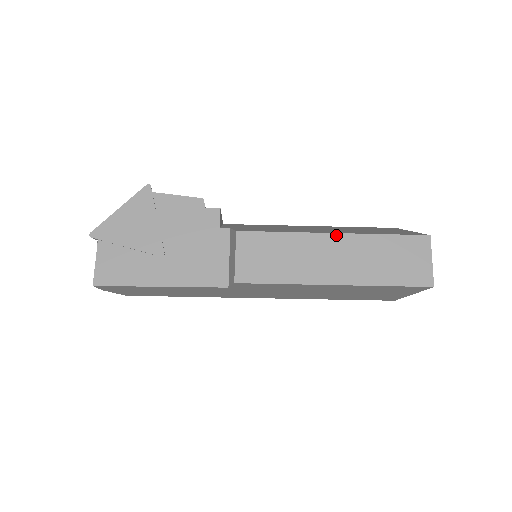
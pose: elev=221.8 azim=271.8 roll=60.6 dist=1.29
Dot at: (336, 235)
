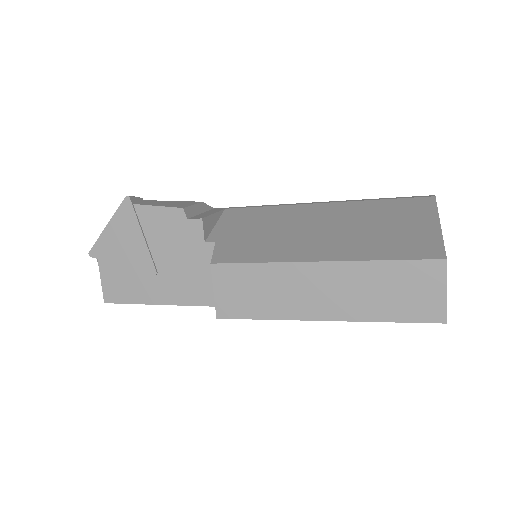
Dot at: (322, 264)
